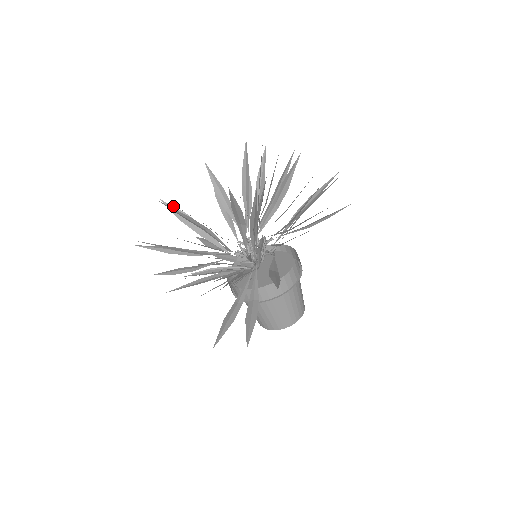
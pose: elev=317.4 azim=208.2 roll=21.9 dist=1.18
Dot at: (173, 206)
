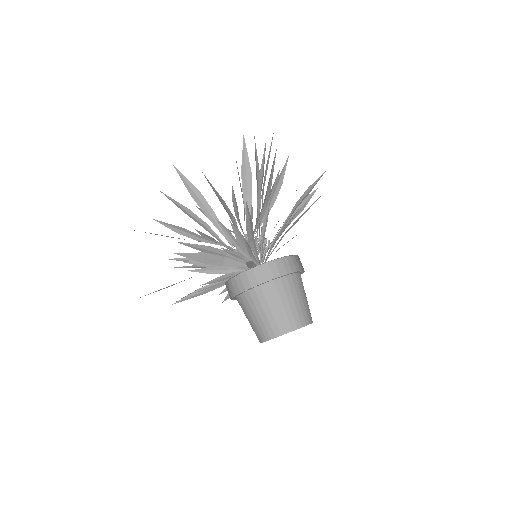
Dot at: (167, 223)
